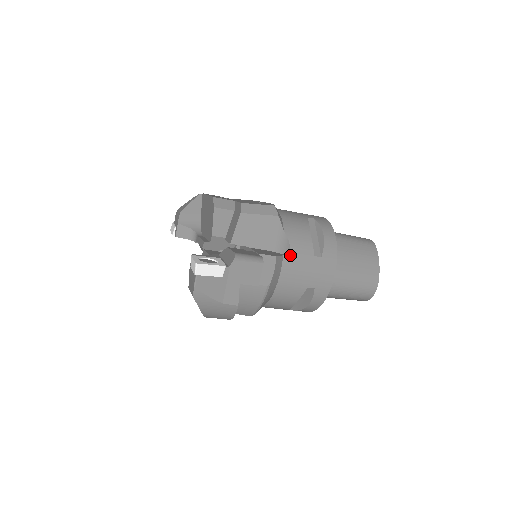
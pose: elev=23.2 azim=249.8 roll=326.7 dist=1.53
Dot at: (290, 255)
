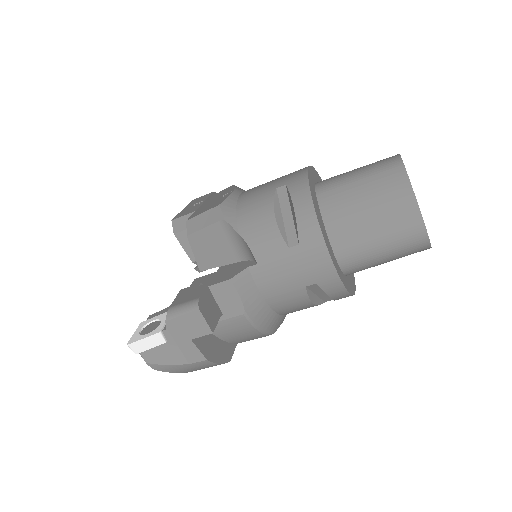
Dot at: (256, 262)
